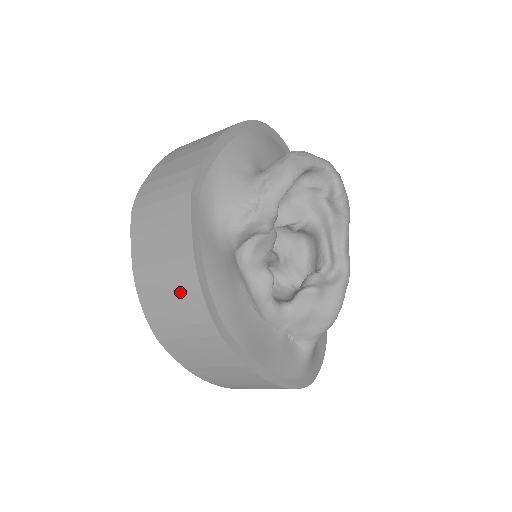
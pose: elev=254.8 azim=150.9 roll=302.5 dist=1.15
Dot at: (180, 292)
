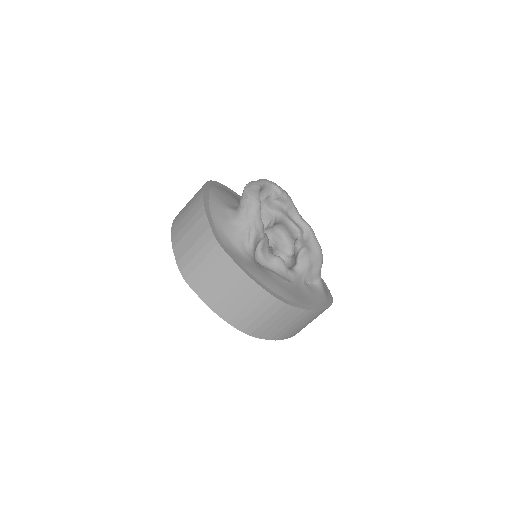
Dot at: (250, 298)
